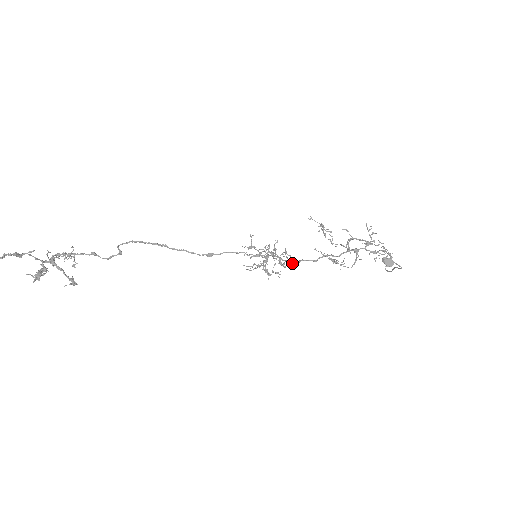
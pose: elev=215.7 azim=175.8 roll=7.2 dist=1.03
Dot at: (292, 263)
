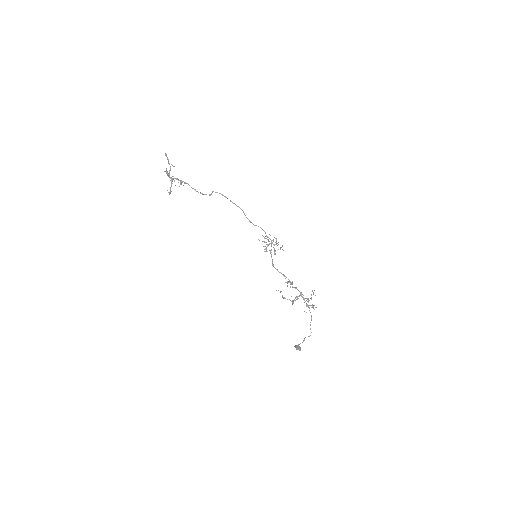
Dot at: (273, 266)
